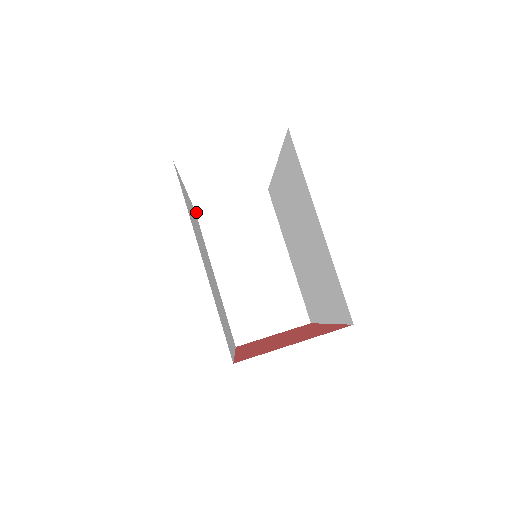
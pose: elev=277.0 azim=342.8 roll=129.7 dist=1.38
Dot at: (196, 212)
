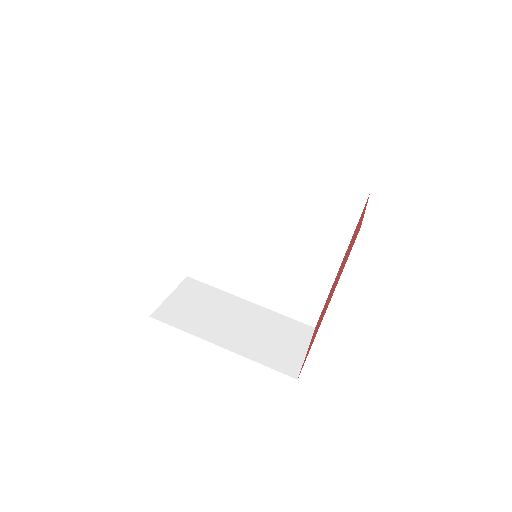
Dot at: occluded
